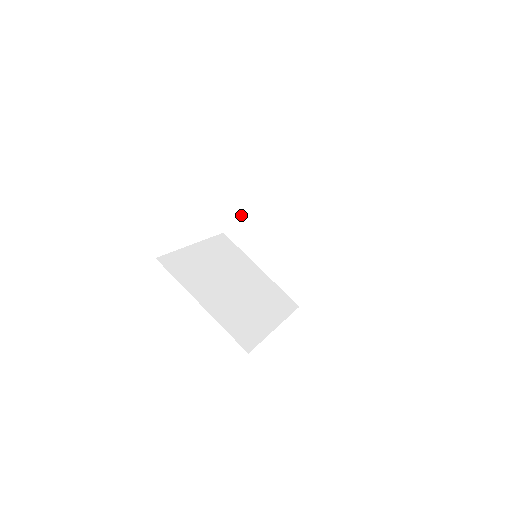
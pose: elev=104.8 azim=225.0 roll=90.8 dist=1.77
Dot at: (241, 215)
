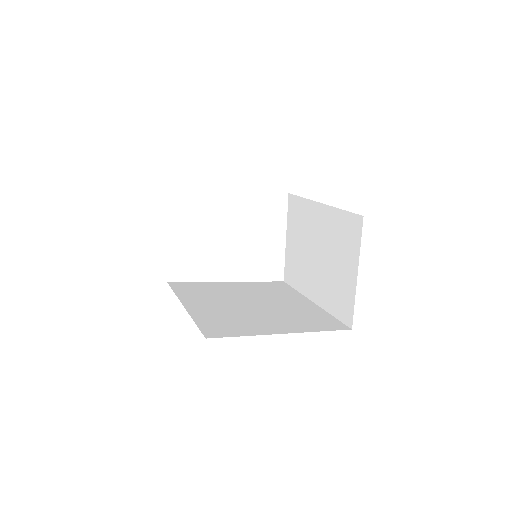
Dot at: (288, 251)
